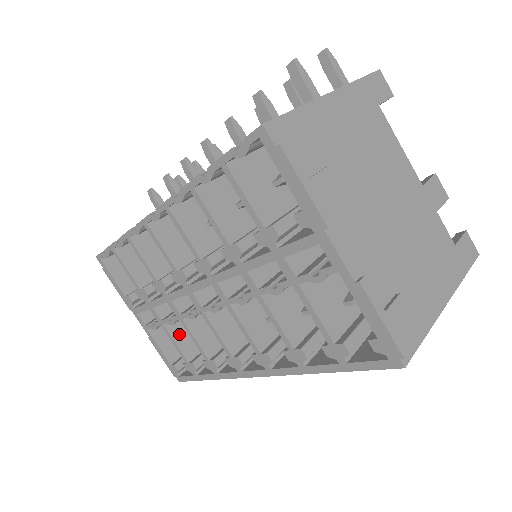
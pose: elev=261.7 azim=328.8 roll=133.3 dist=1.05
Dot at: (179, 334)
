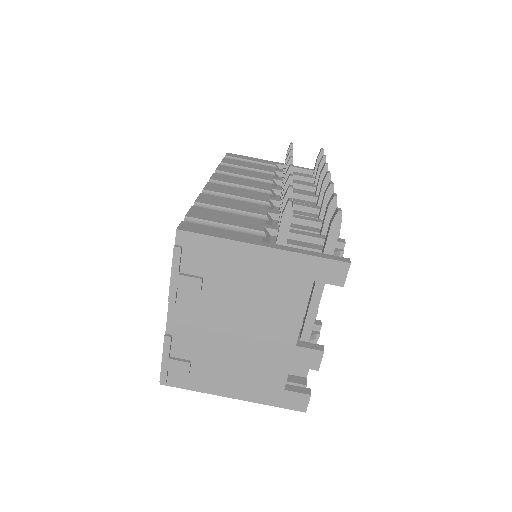
Dot at: occluded
